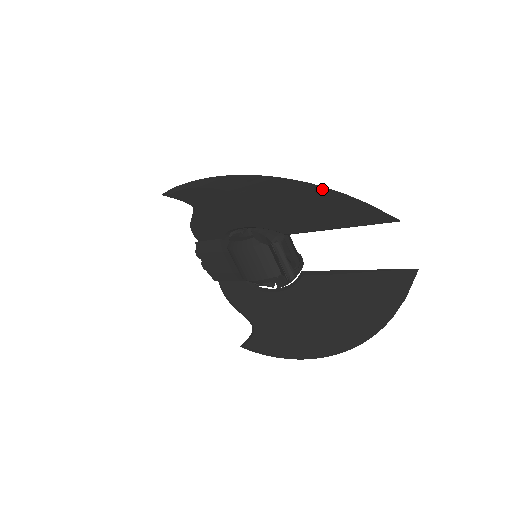
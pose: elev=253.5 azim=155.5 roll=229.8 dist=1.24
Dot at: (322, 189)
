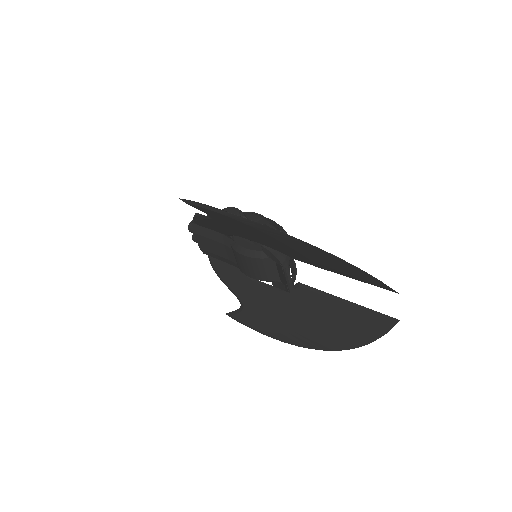
Dot at: (348, 263)
